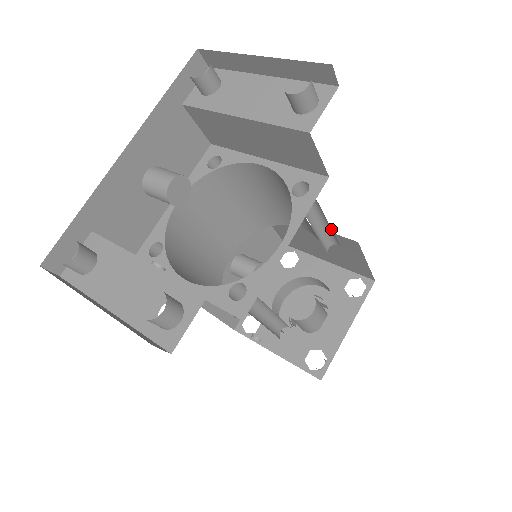
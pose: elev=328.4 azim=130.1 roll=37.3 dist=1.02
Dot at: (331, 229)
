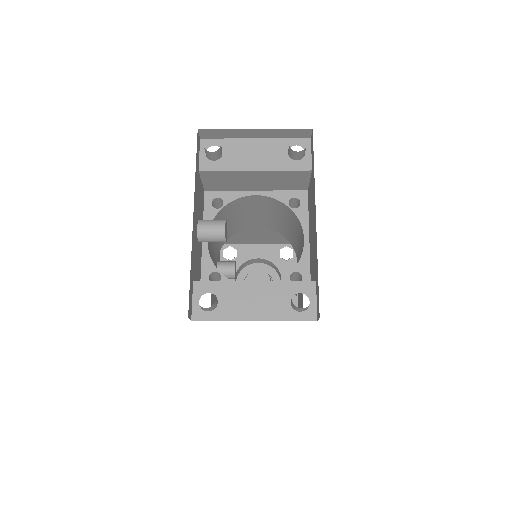
Dot at: occluded
